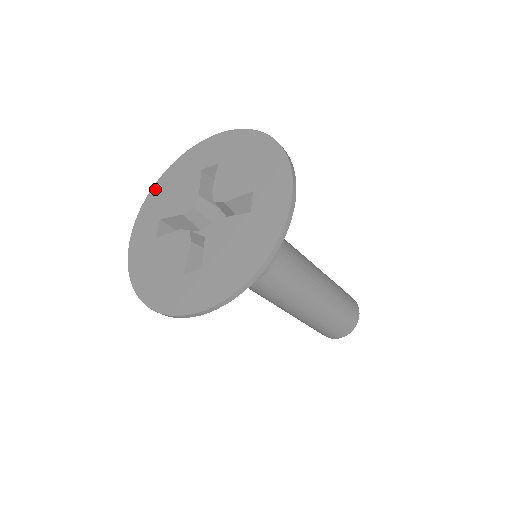
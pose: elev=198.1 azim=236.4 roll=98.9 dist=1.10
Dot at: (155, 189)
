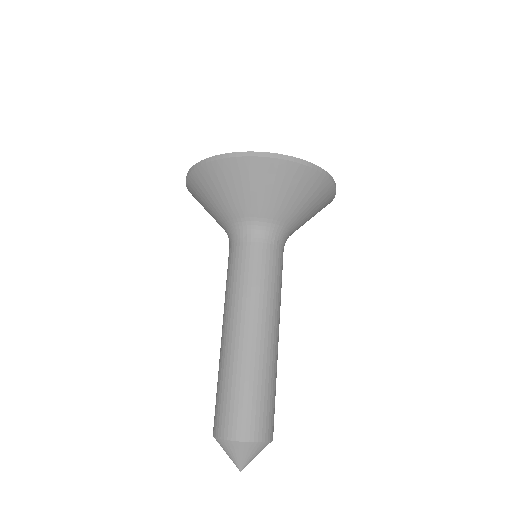
Dot at: occluded
